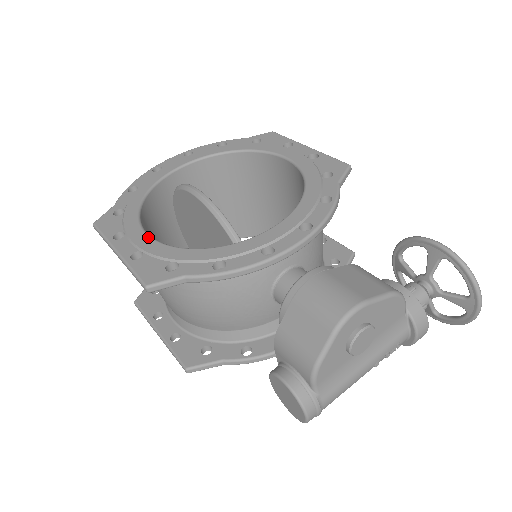
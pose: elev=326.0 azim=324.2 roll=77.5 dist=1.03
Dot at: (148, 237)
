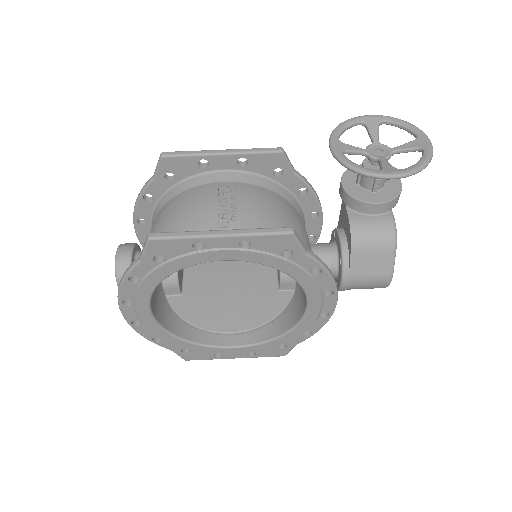
Dot at: (240, 349)
